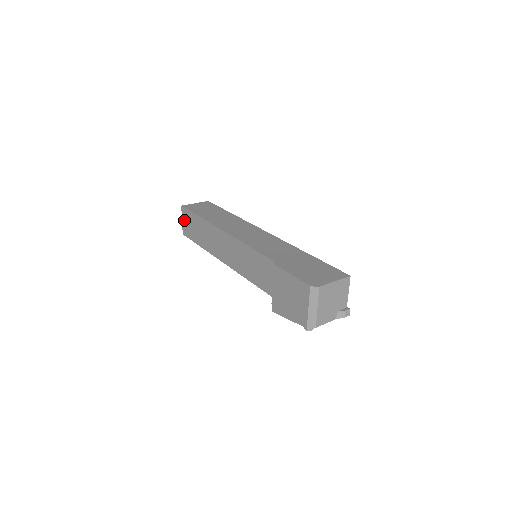
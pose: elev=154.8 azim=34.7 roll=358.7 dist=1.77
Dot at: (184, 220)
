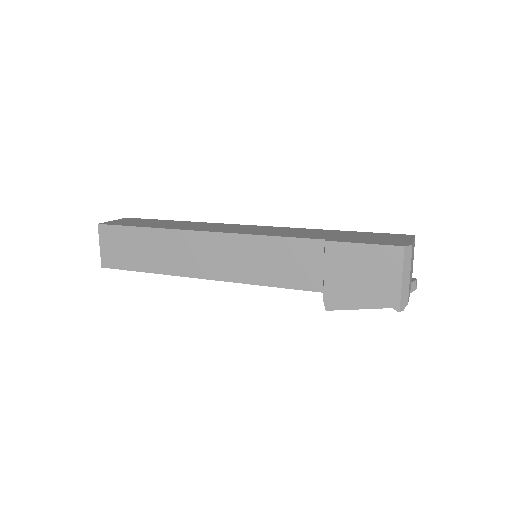
Dot at: (105, 244)
